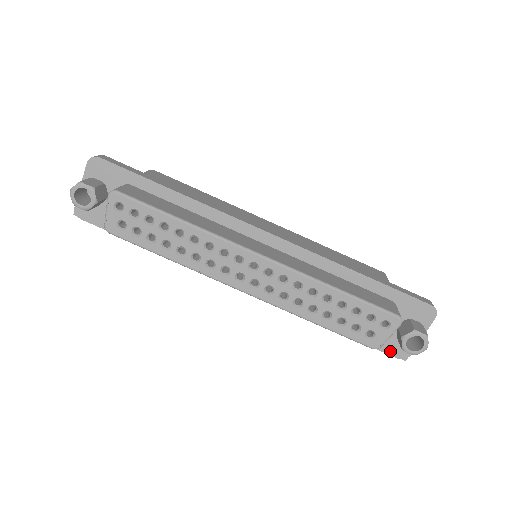
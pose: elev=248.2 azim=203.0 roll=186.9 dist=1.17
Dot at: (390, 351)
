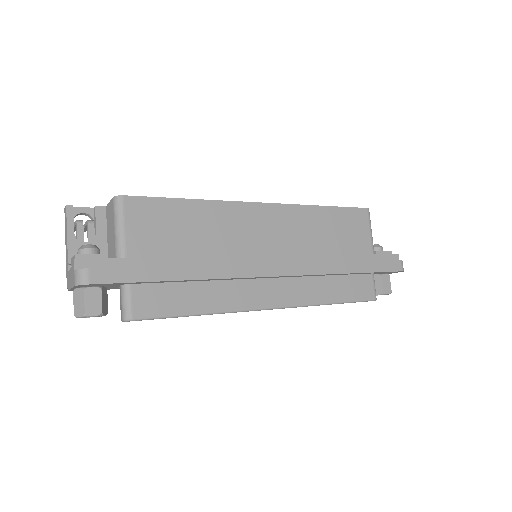
Dot at: occluded
